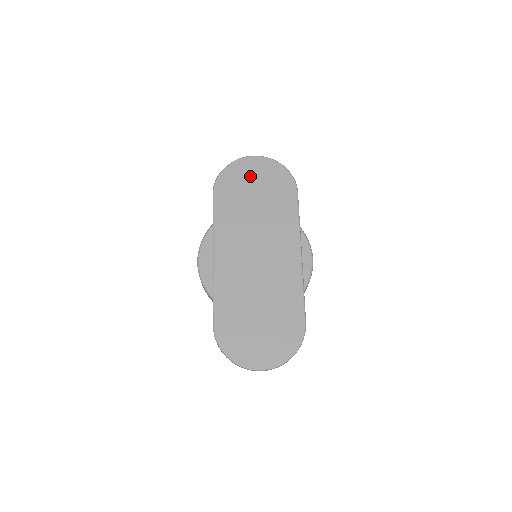
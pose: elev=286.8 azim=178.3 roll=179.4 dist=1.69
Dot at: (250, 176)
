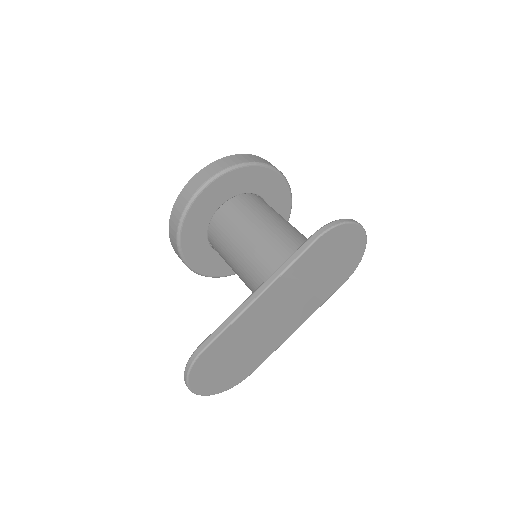
Dot at: (345, 246)
